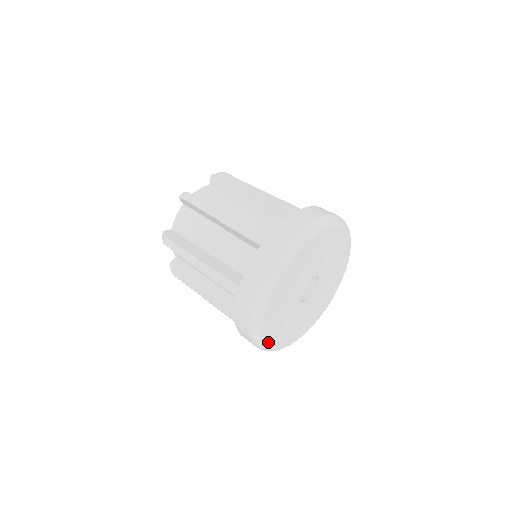
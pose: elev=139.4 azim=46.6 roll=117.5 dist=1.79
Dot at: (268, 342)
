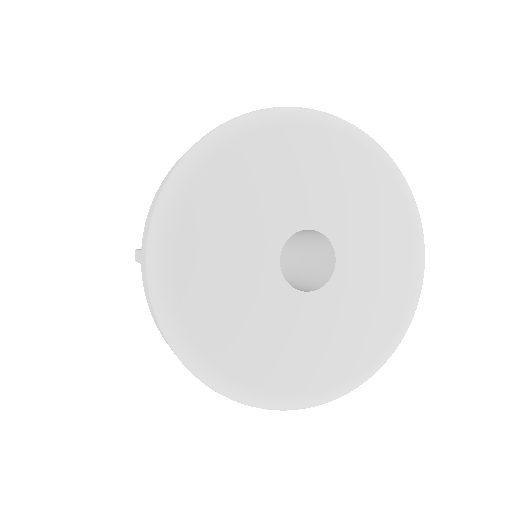
Dot at: (212, 362)
